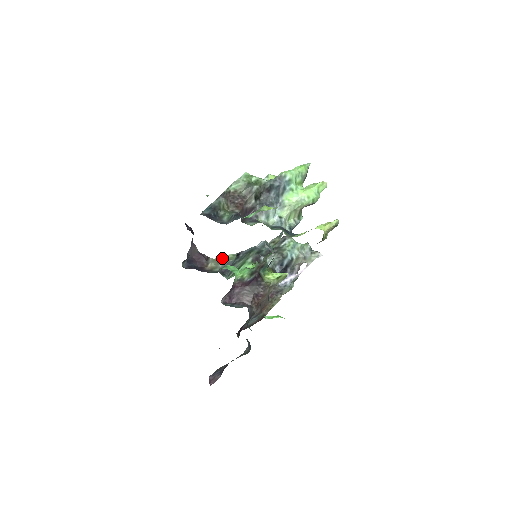
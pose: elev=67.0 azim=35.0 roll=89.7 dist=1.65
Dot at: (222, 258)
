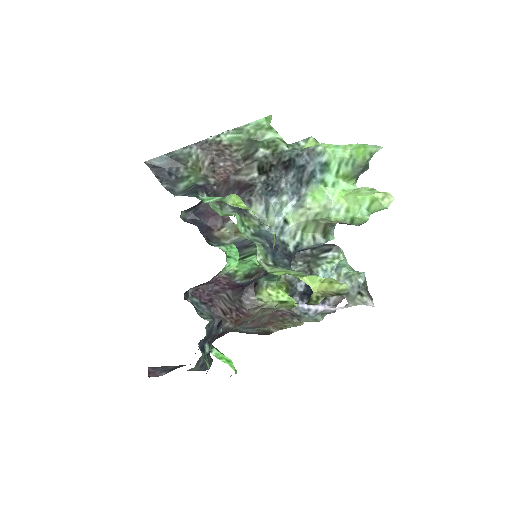
Dot at: occluded
